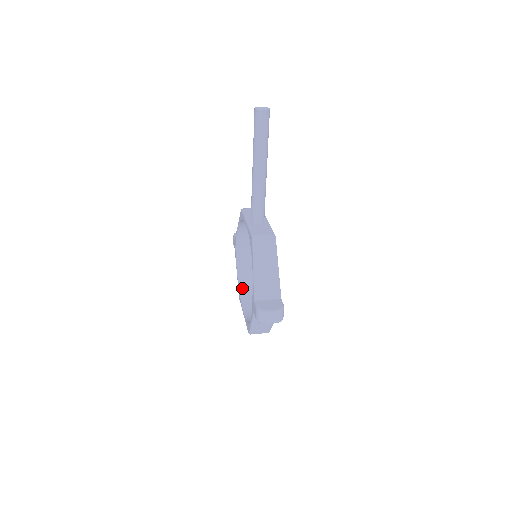
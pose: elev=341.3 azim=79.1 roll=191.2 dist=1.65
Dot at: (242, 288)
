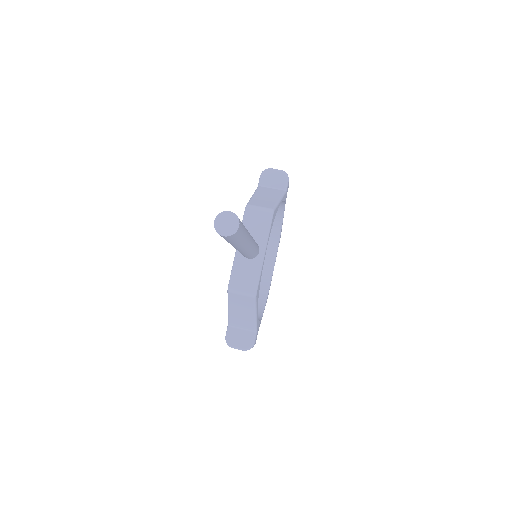
Dot at: occluded
